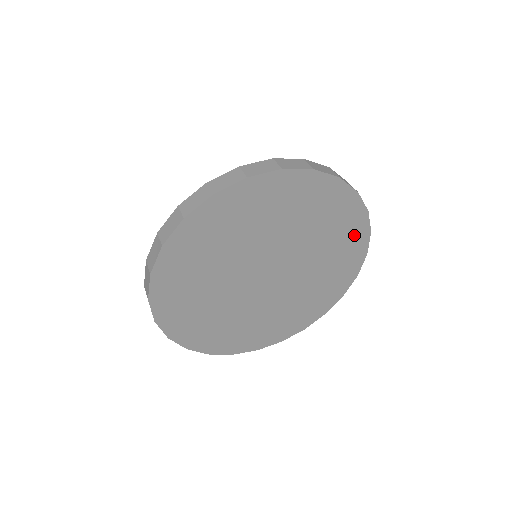
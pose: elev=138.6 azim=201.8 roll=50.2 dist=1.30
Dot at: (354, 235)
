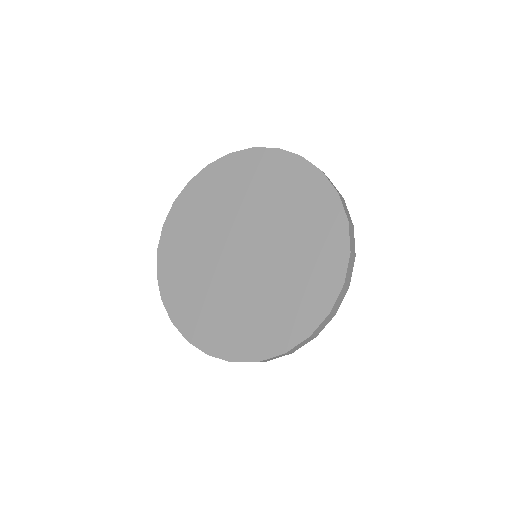
Dot at: (268, 165)
